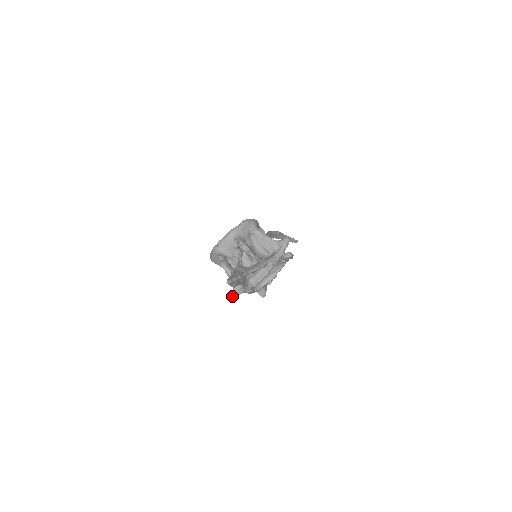
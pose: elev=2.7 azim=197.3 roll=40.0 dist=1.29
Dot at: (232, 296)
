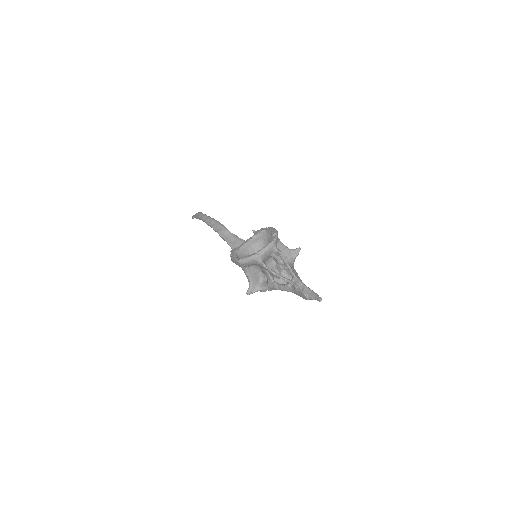
Dot at: (249, 294)
